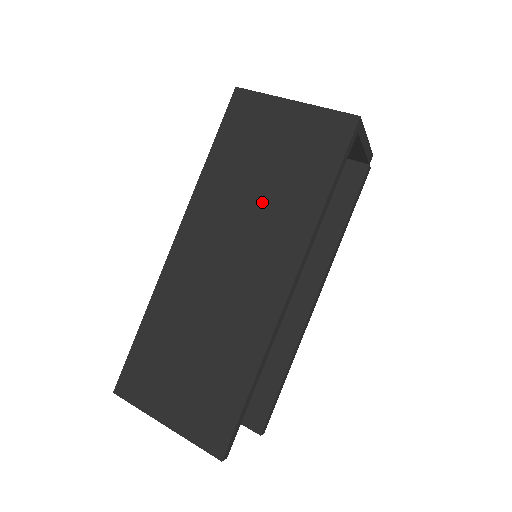
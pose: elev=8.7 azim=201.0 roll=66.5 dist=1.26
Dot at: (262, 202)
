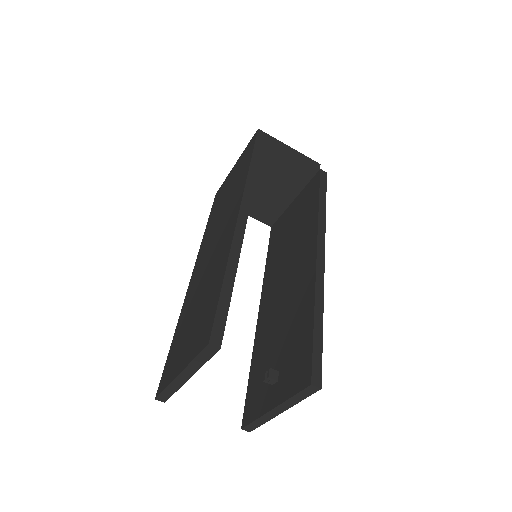
Dot at: (226, 206)
